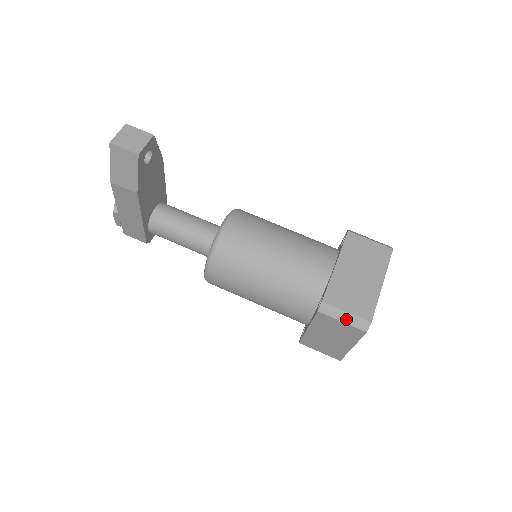
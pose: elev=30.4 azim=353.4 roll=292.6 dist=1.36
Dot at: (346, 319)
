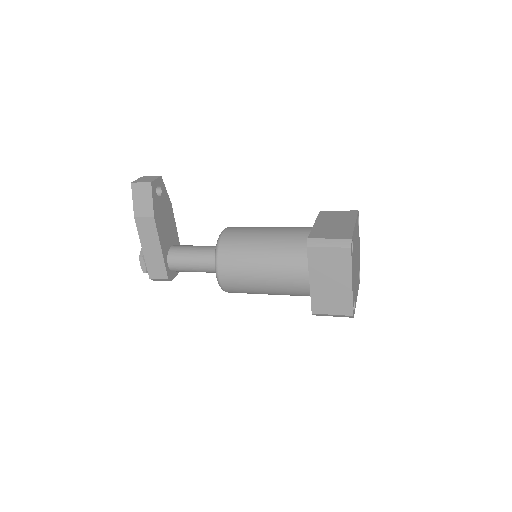
Dot at: (331, 244)
